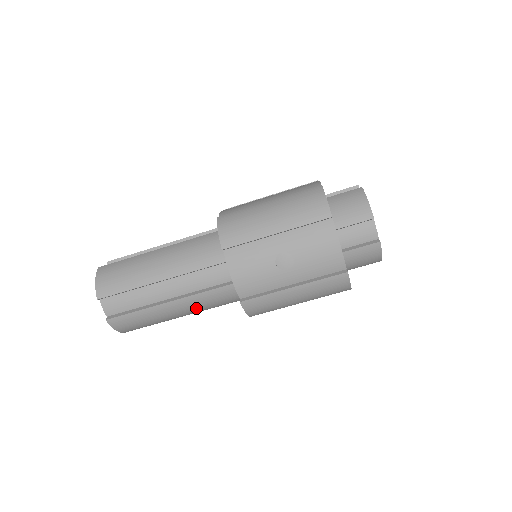
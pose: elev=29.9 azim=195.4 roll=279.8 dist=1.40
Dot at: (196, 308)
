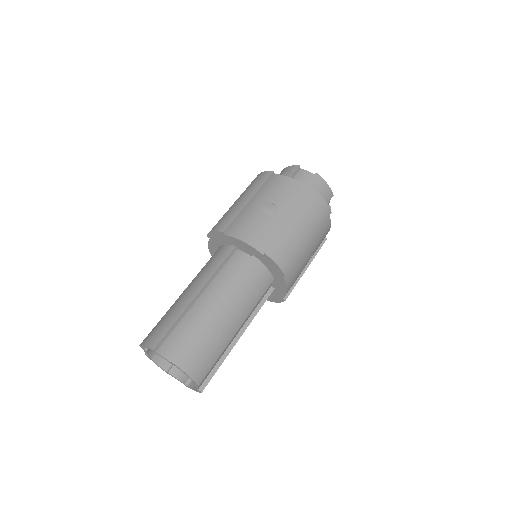
Dot at: (241, 304)
